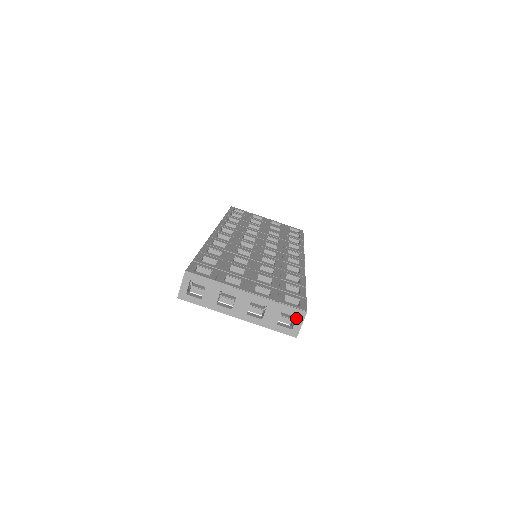
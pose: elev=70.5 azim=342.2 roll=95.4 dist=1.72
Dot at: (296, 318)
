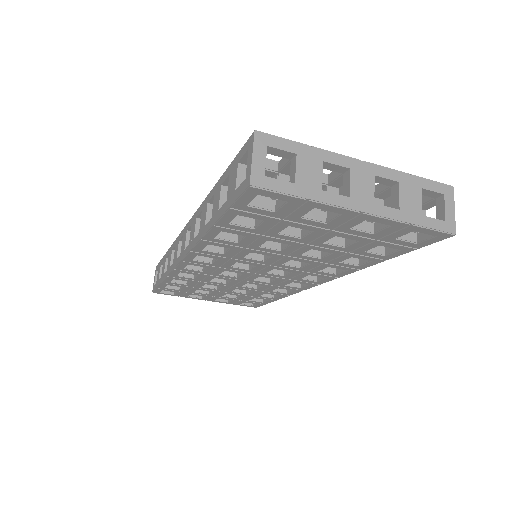
Dot at: (443, 200)
